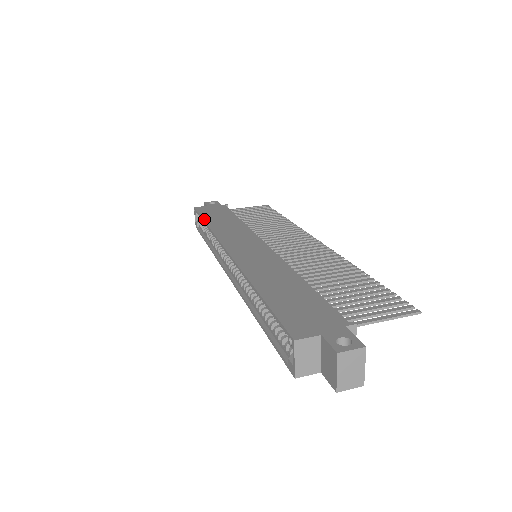
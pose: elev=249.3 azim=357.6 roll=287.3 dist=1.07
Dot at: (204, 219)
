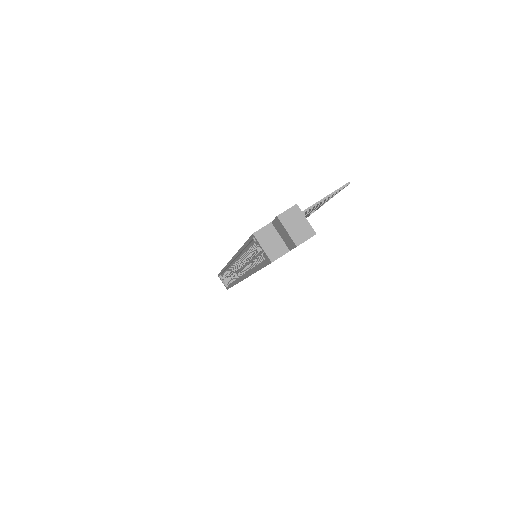
Dot at: occluded
